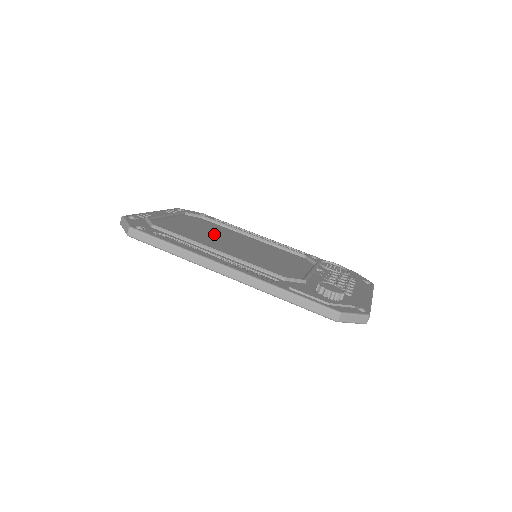
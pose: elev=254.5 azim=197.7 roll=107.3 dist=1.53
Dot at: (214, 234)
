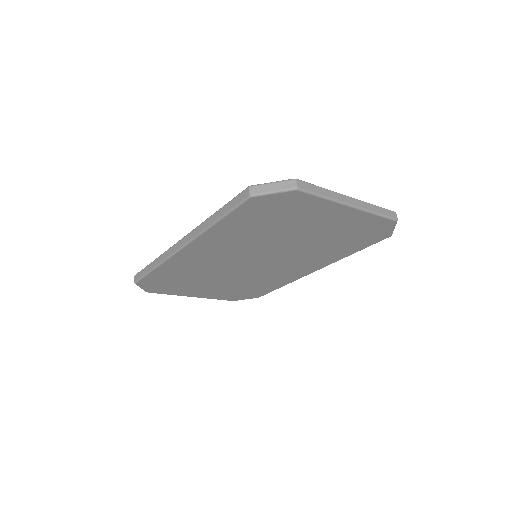
Dot at: occluded
